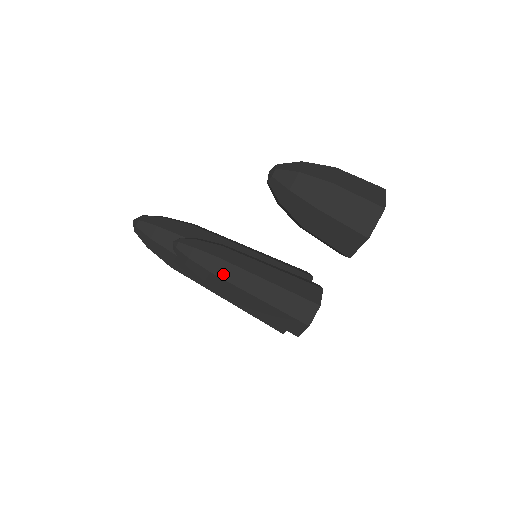
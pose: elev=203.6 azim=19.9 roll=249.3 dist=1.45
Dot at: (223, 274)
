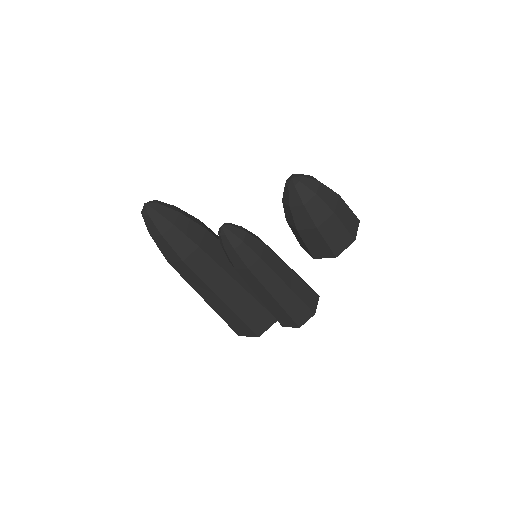
Dot at: (268, 261)
